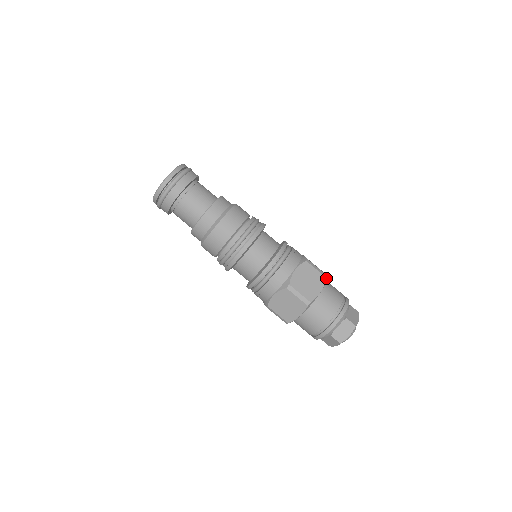
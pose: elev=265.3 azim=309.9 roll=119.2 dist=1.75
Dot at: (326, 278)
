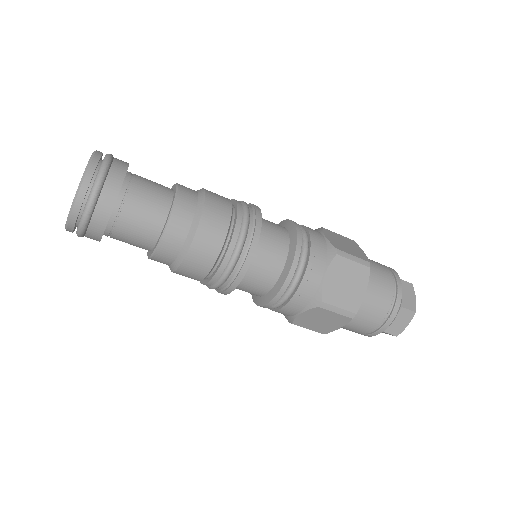
Dot at: (351, 319)
